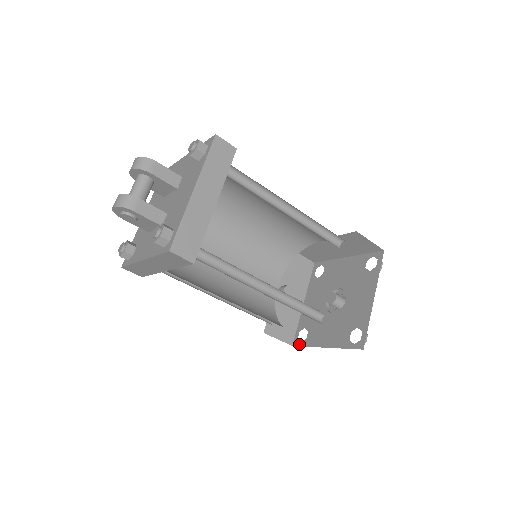
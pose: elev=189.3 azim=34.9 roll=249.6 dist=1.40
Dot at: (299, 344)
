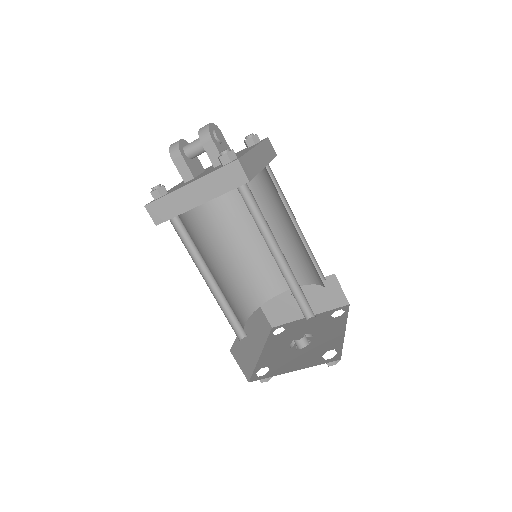
Dot at: (271, 332)
